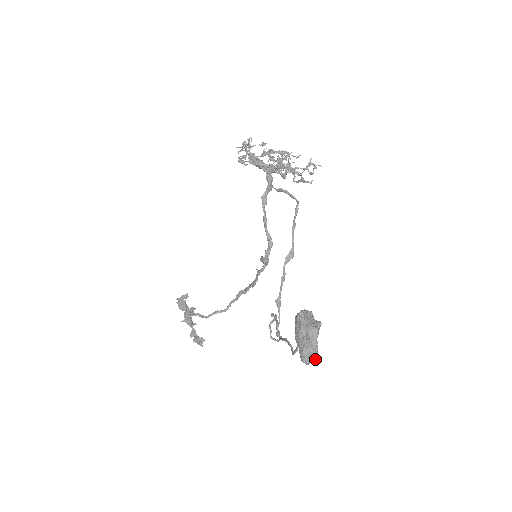
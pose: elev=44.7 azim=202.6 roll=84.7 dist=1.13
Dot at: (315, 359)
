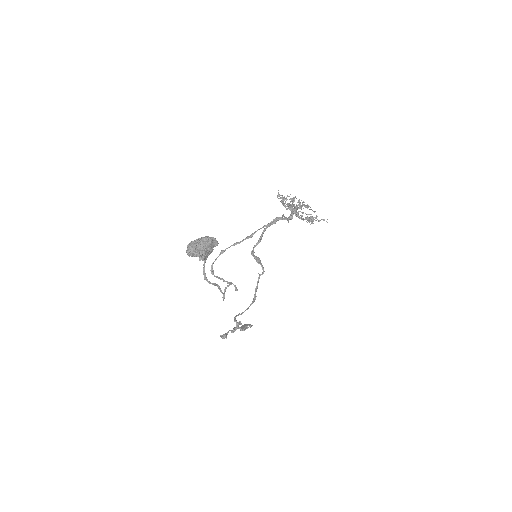
Dot at: (193, 255)
